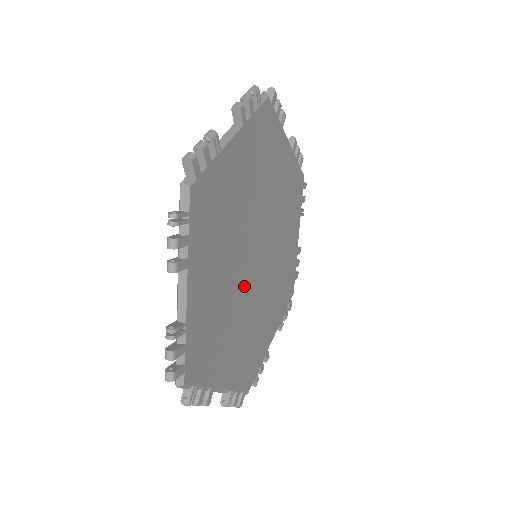
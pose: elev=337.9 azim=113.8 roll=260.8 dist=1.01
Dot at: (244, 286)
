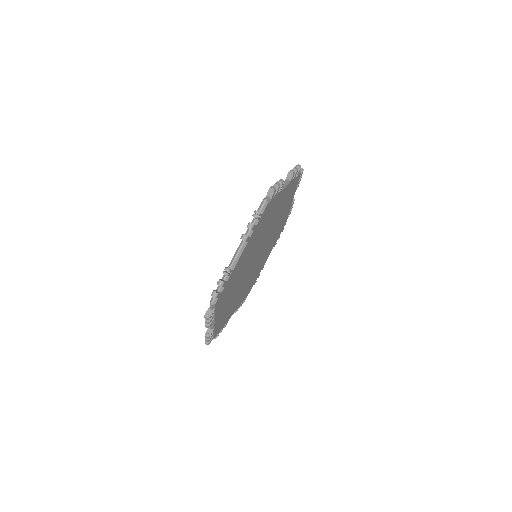
Dot at: (247, 276)
